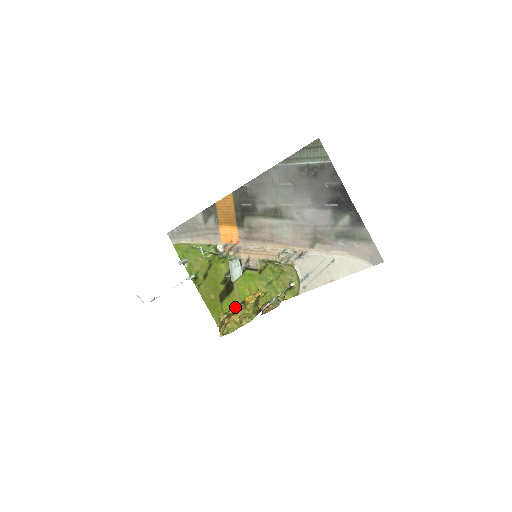
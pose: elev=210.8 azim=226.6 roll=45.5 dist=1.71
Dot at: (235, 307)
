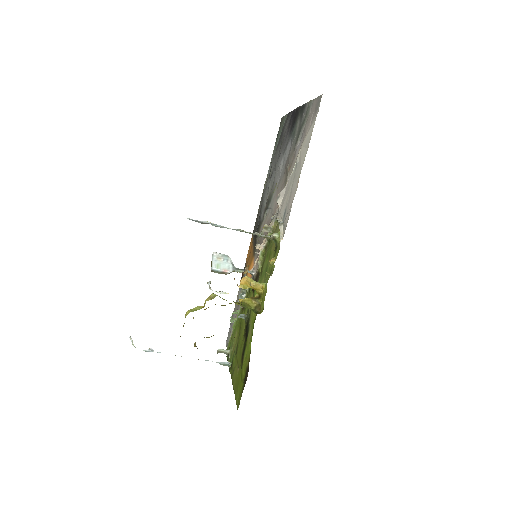
Dot at: occluded
